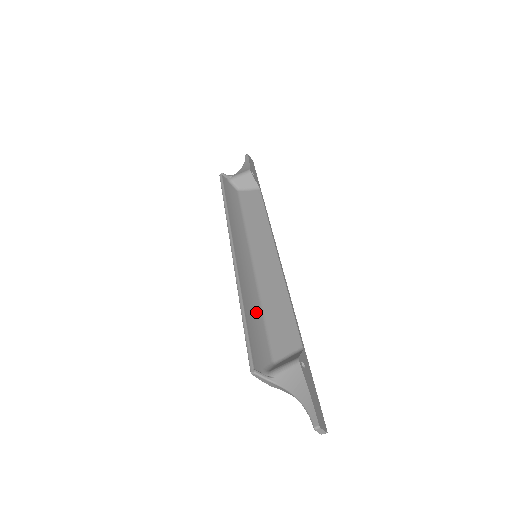
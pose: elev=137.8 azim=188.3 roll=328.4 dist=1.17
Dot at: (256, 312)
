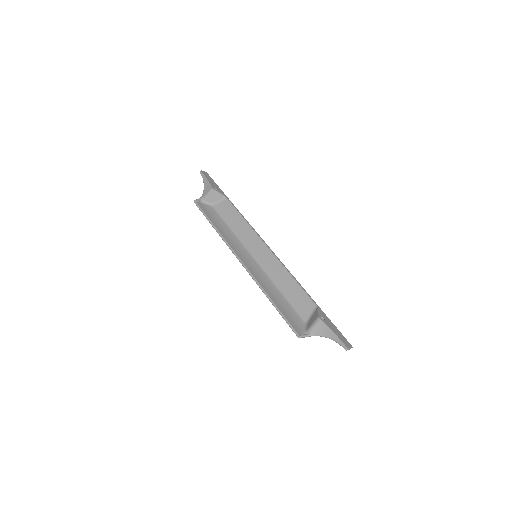
Dot at: (279, 297)
